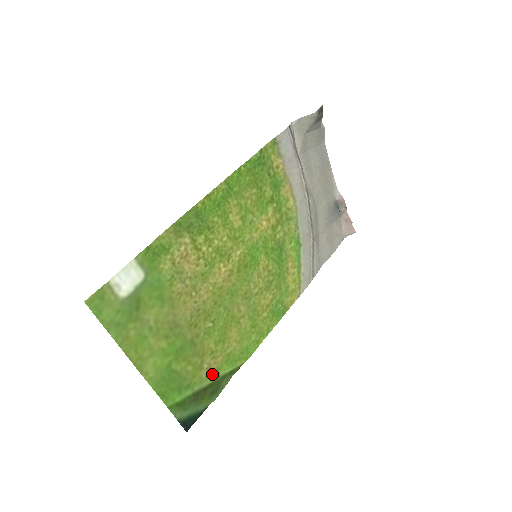
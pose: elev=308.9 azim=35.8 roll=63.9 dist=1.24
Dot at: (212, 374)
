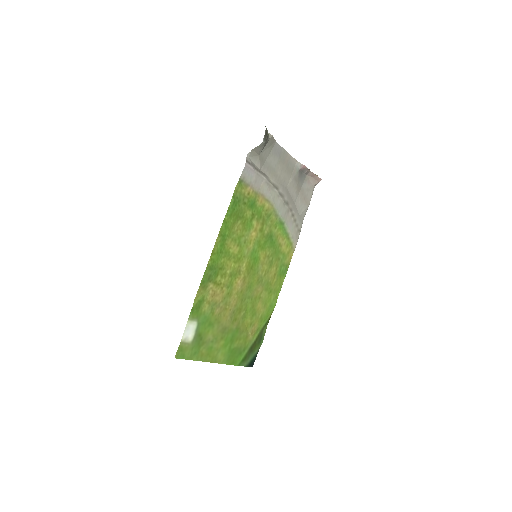
Dot at: (255, 333)
